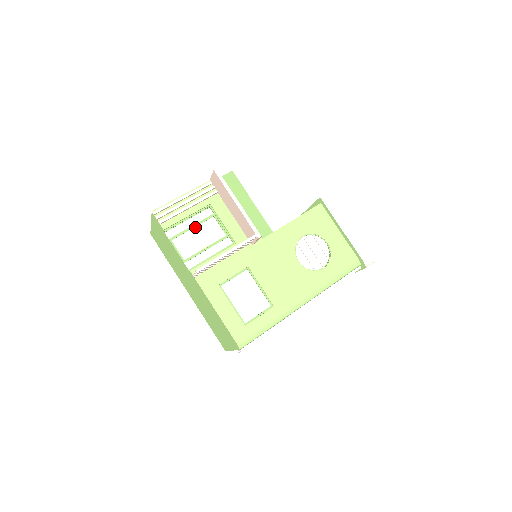
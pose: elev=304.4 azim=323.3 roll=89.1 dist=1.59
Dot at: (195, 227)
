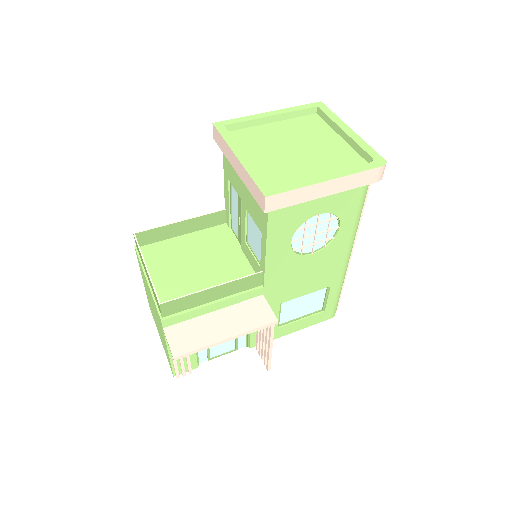
Dot at: occluded
